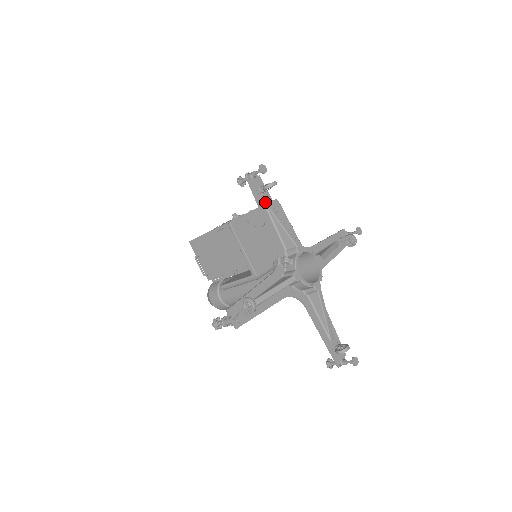
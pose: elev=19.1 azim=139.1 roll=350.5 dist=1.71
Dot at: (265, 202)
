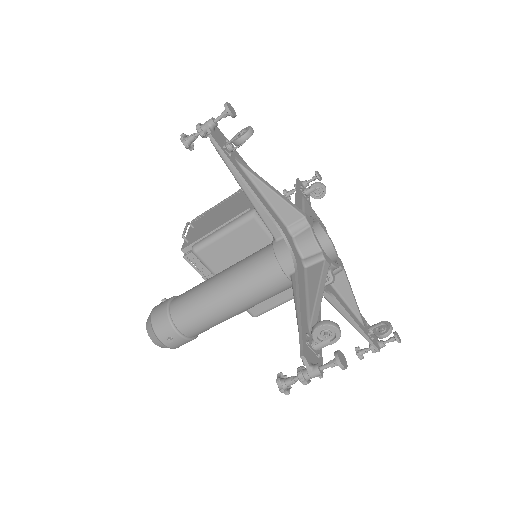
Dot at: (304, 197)
